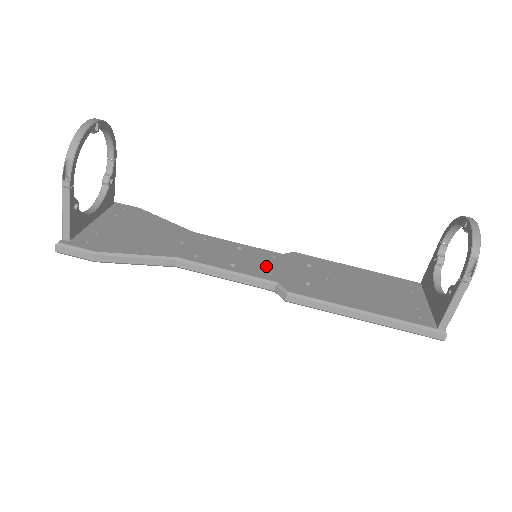
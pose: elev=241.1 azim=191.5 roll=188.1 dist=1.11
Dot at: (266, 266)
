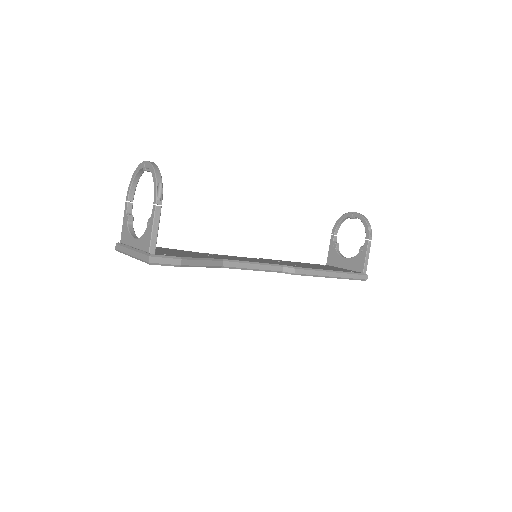
Dot at: (264, 261)
